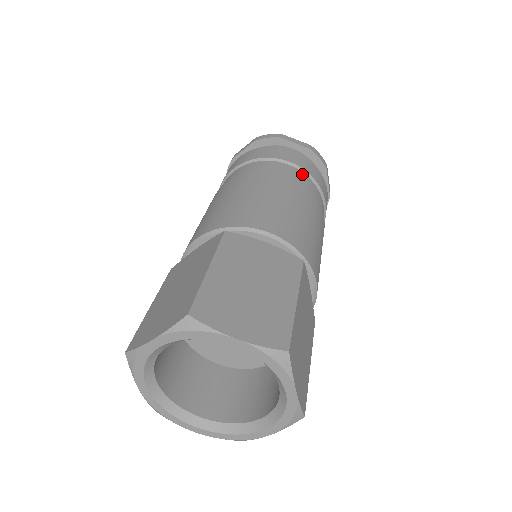
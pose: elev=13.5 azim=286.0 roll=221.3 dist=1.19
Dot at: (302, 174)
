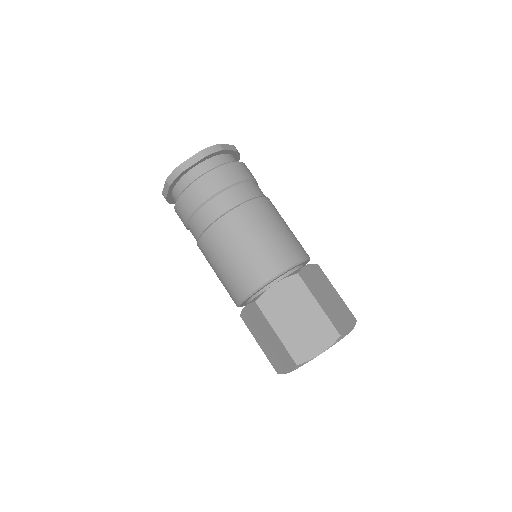
Dot at: occluded
